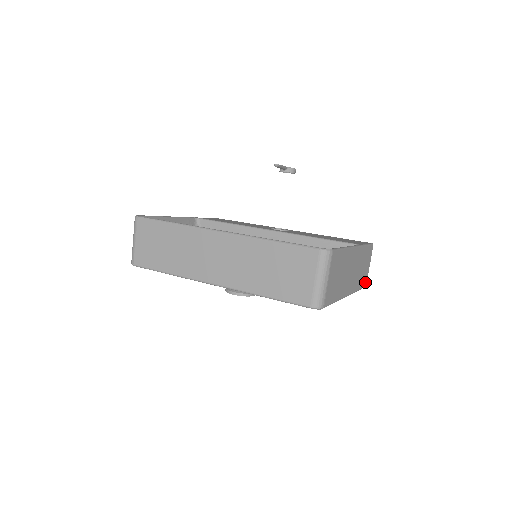
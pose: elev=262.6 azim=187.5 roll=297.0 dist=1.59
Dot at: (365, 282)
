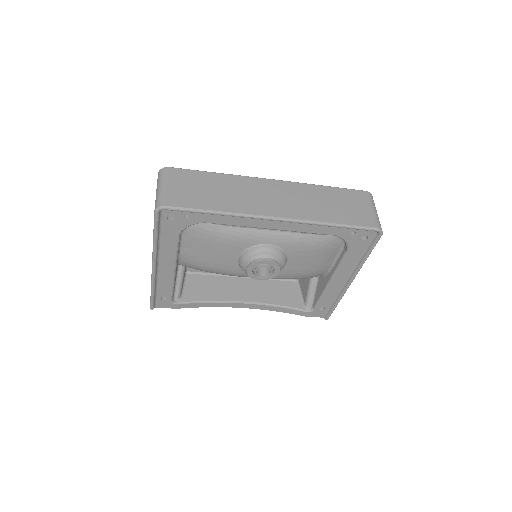
Dot at: occluded
